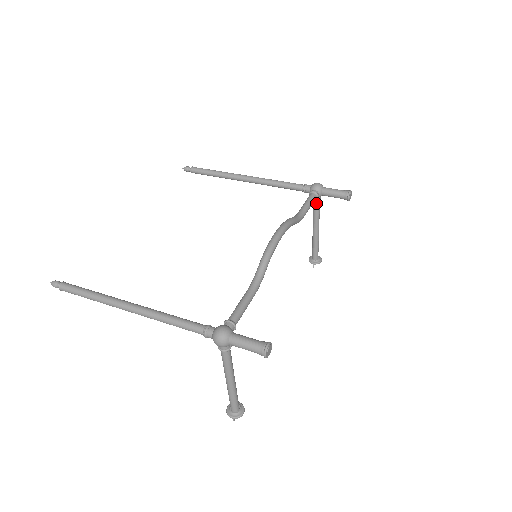
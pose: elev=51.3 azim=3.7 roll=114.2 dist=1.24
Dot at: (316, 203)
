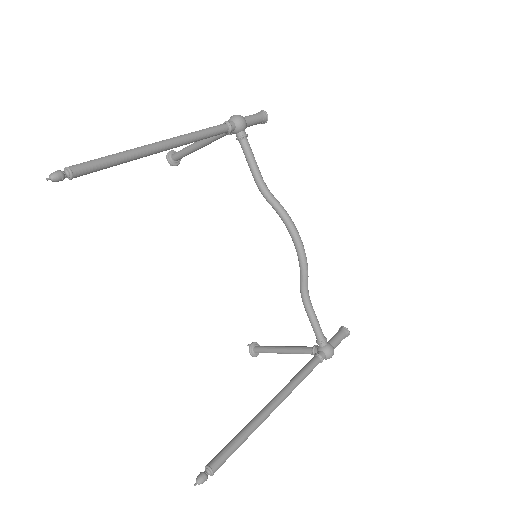
Dot at: (229, 134)
